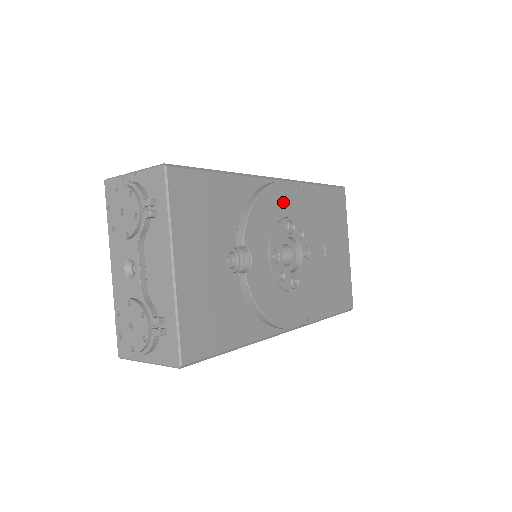
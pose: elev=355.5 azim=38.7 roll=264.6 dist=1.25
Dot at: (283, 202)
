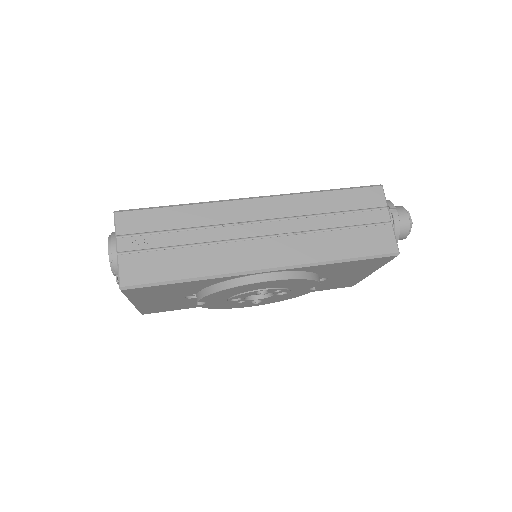
Dot at: (258, 286)
